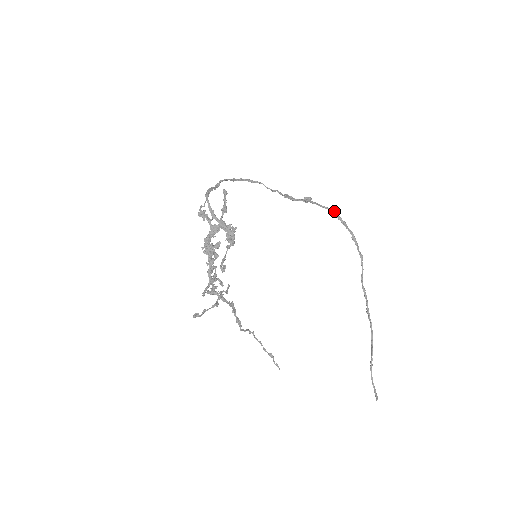
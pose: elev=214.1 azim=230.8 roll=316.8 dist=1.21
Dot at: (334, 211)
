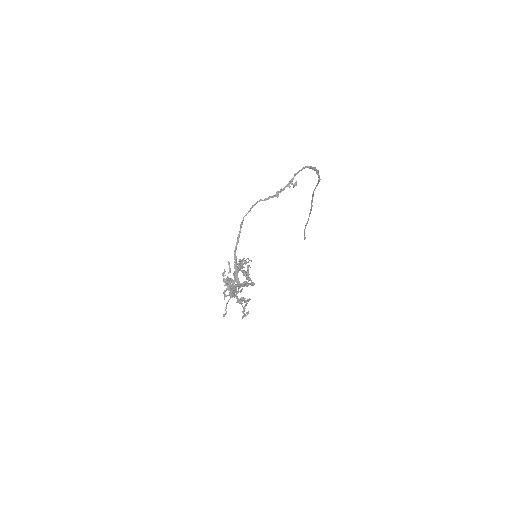
Dot at: (309, 167)
